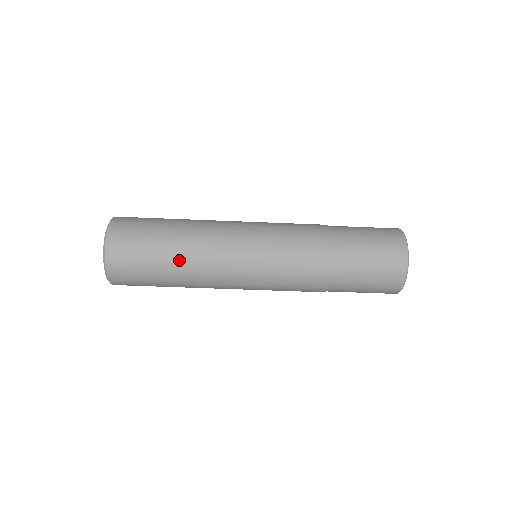
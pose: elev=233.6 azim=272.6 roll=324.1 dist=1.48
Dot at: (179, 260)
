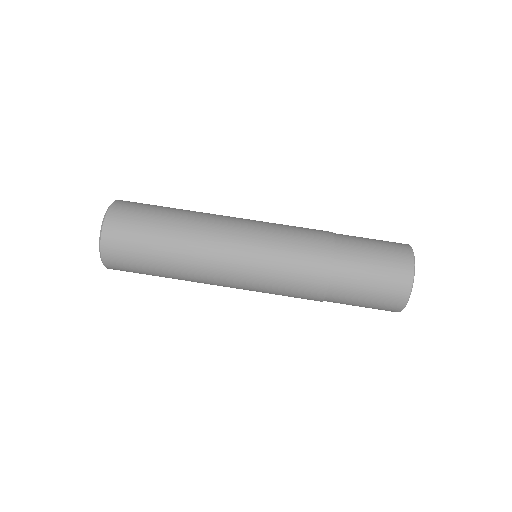
Dot at: (177, 237)
